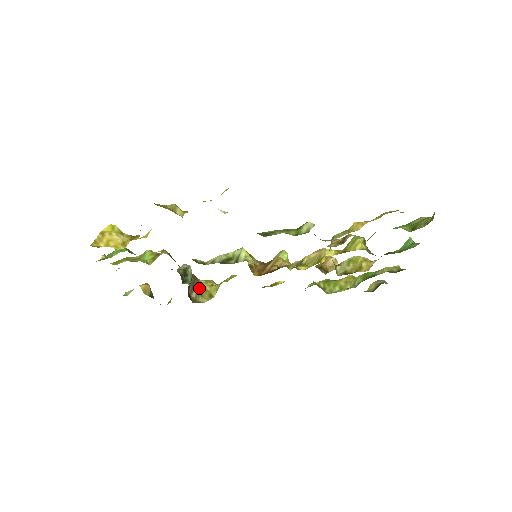
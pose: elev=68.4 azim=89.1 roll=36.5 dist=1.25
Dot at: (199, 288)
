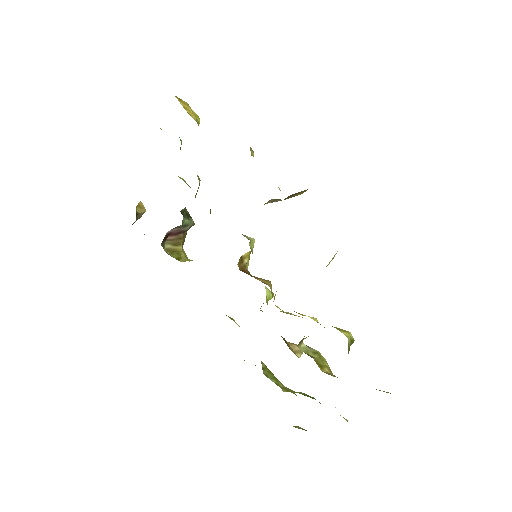
Dot at: (177, 248)
